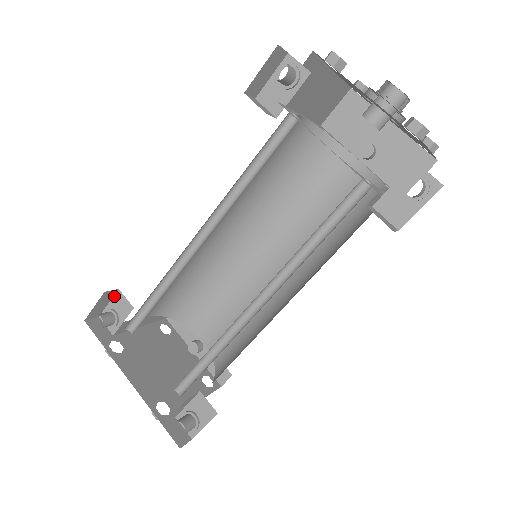
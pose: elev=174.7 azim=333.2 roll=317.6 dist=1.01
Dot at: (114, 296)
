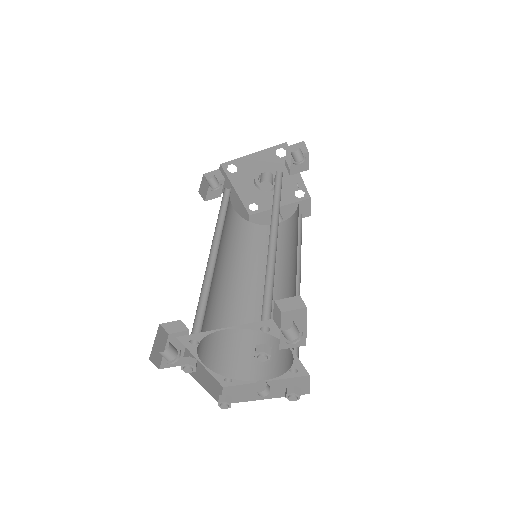
Dot at: (167, 342)
